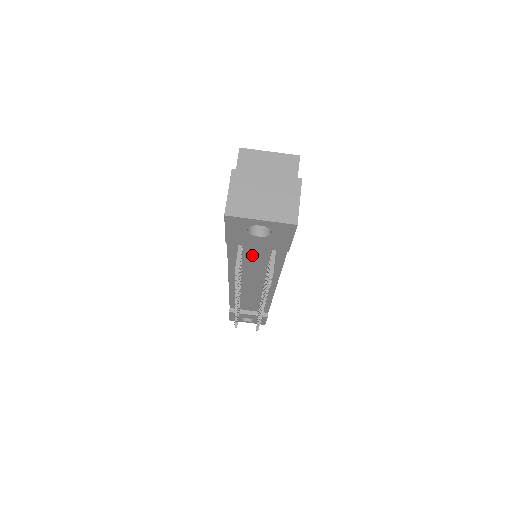
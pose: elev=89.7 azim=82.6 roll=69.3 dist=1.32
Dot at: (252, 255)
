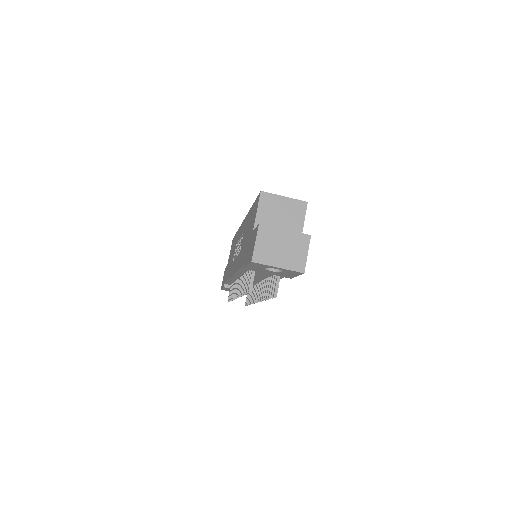
Dot at: occluded
